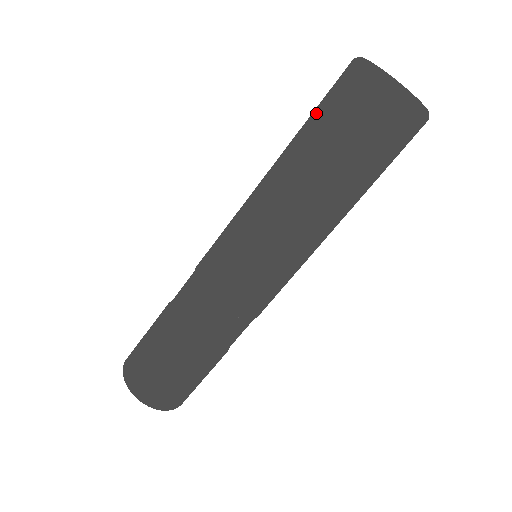
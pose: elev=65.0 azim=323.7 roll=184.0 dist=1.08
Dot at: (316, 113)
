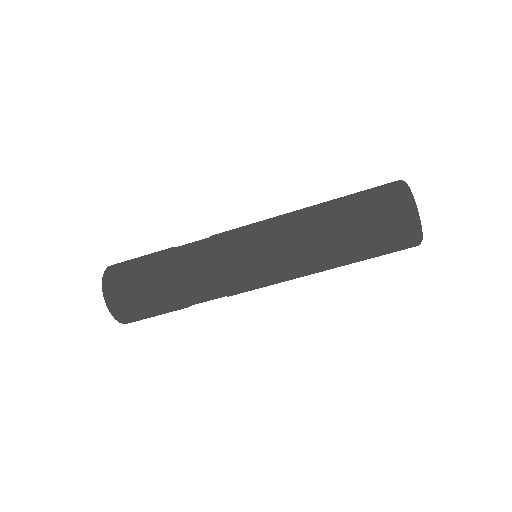
Dot at: occluded
